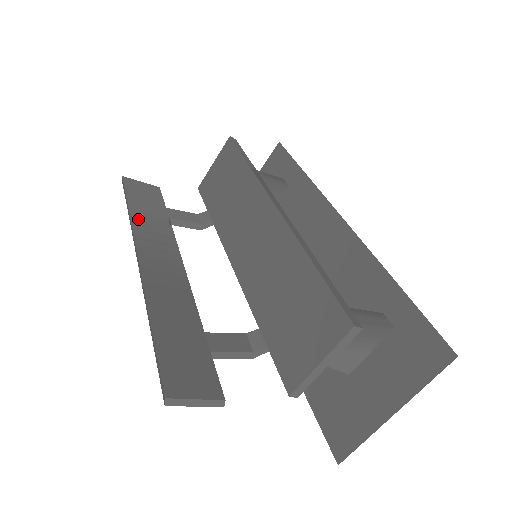
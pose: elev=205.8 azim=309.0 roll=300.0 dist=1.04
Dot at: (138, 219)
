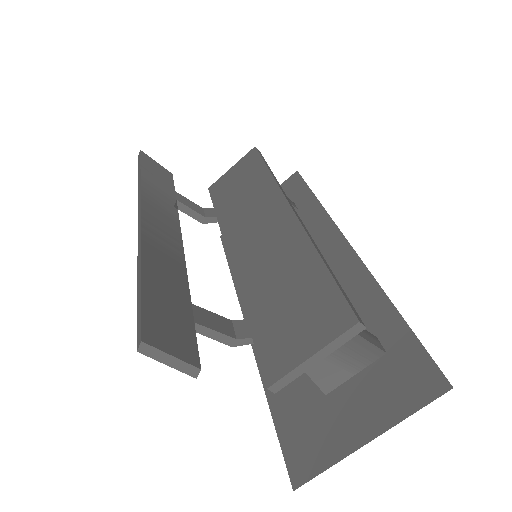
Dot at: (148, 187)
